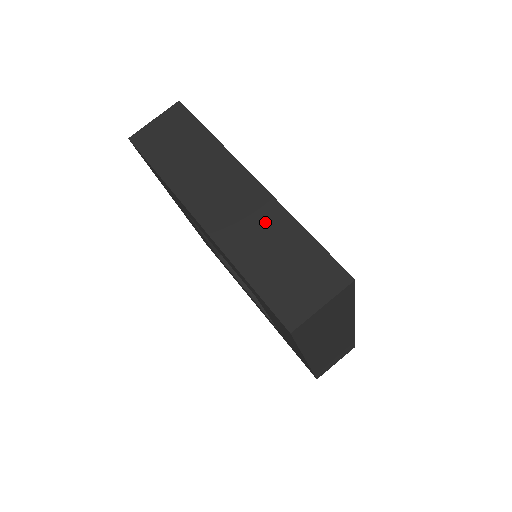
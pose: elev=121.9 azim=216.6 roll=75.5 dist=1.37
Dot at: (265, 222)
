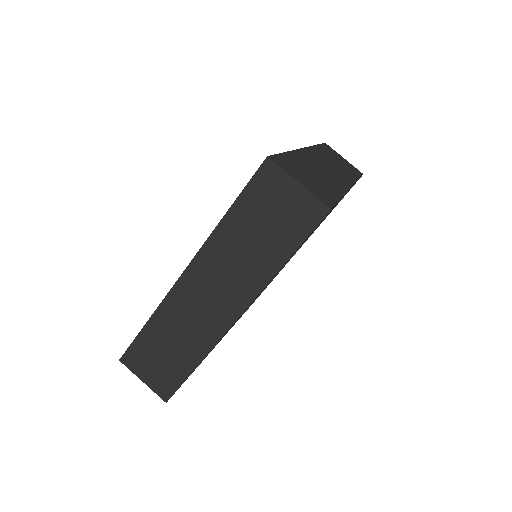
Dot at: (330, 179)
